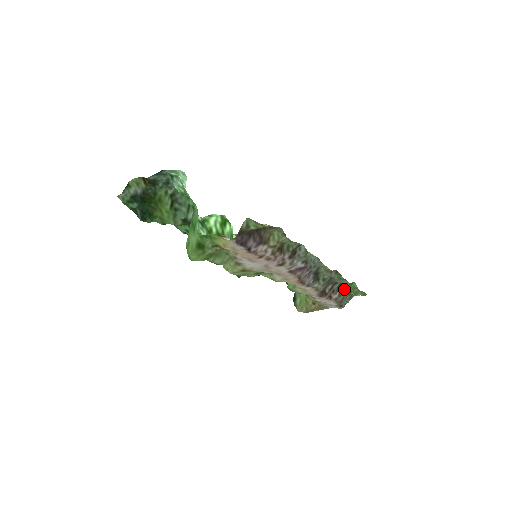
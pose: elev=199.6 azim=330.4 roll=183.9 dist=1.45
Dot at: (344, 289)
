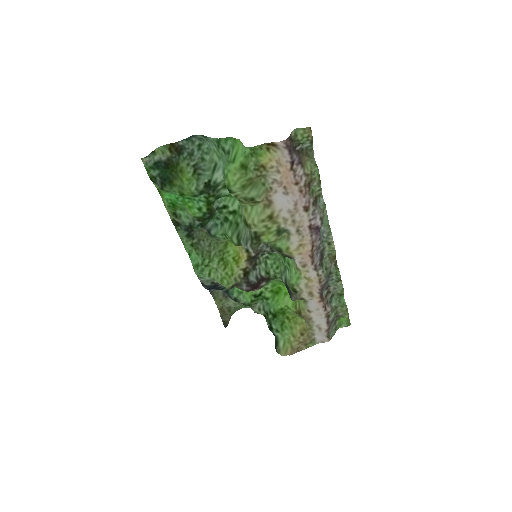
Dot at: (334, 305)
